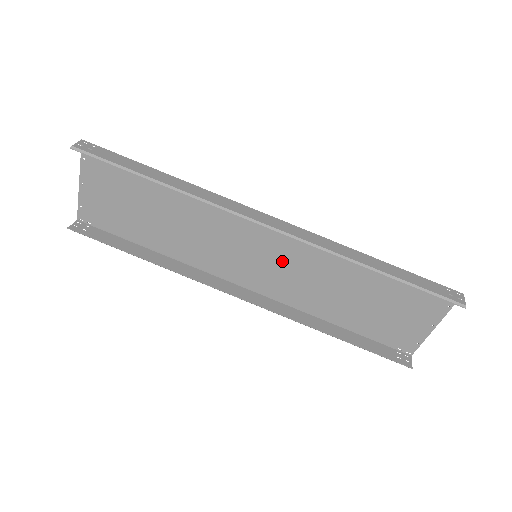
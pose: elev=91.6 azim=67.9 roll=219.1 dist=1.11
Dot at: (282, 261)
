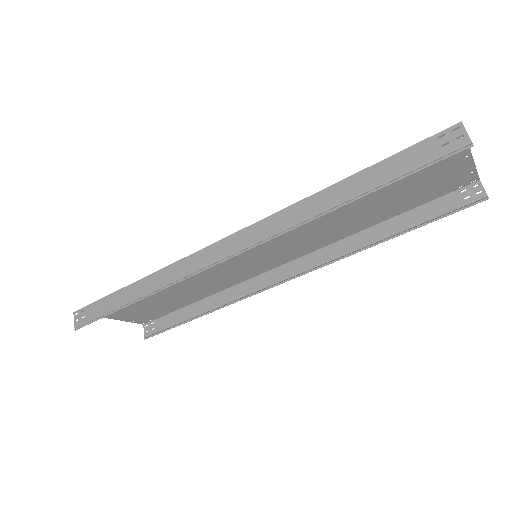
Dot at: (277, 241)
